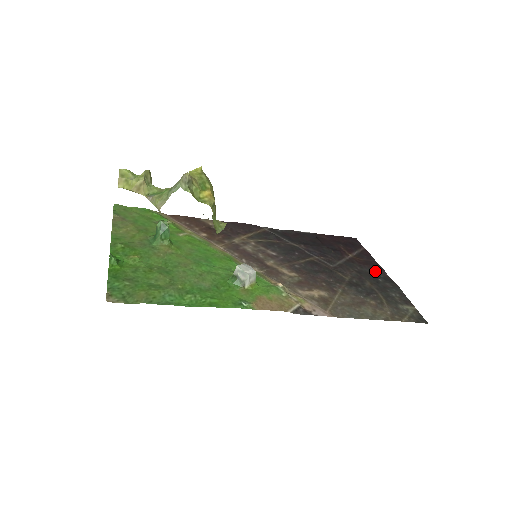
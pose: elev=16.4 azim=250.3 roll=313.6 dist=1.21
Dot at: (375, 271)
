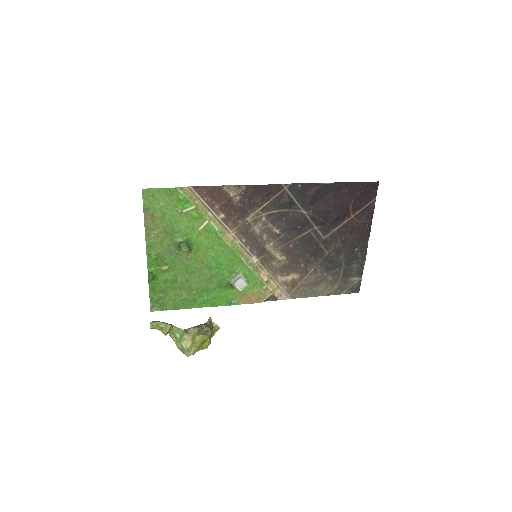
Dot at: (360, 238)
